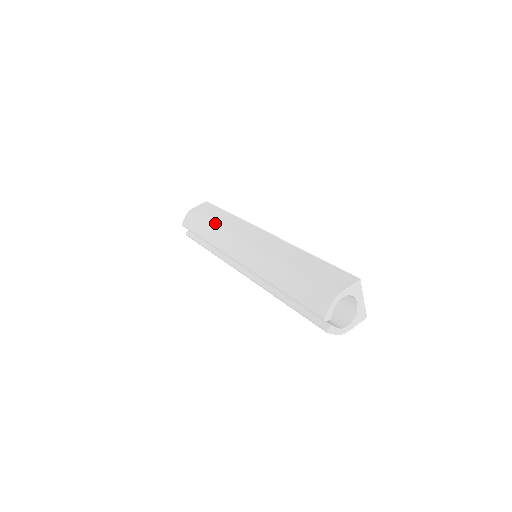
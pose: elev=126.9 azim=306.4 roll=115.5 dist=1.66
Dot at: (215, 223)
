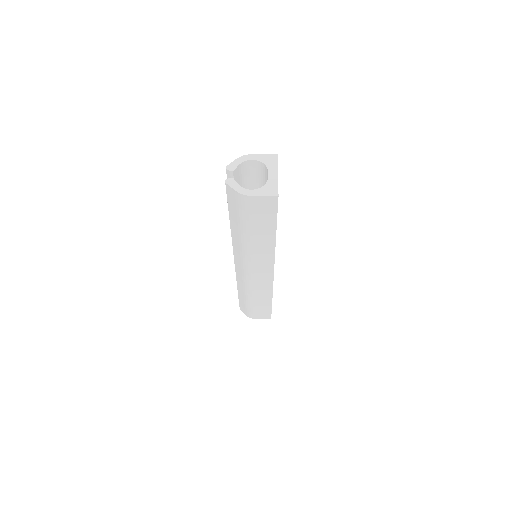
Dot at: occluded
